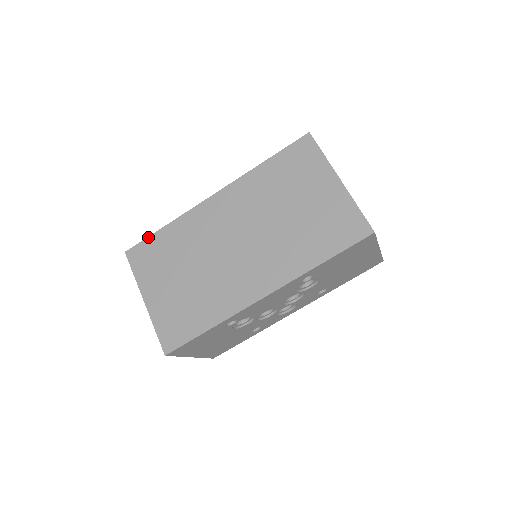
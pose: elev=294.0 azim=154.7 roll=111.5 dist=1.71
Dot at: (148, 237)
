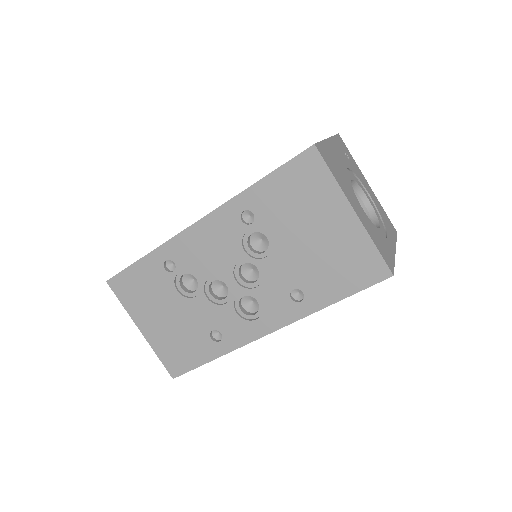
Dot at: occluded
